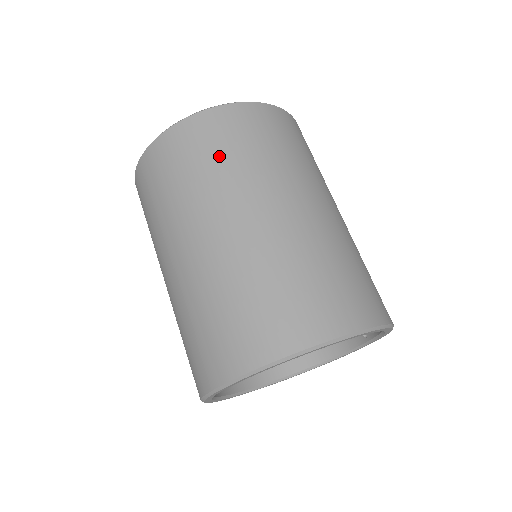
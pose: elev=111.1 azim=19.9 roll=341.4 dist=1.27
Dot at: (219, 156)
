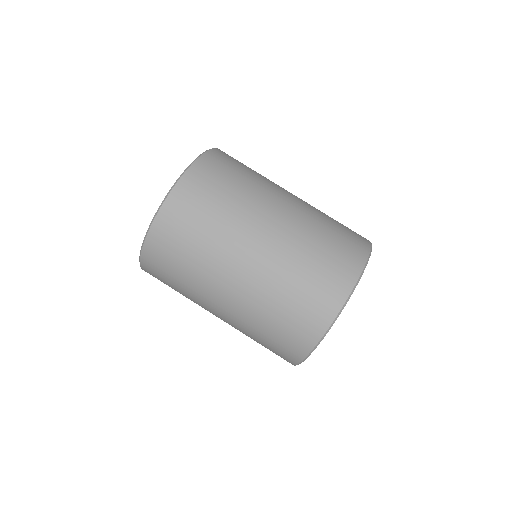
Dot at: (183, 259)
